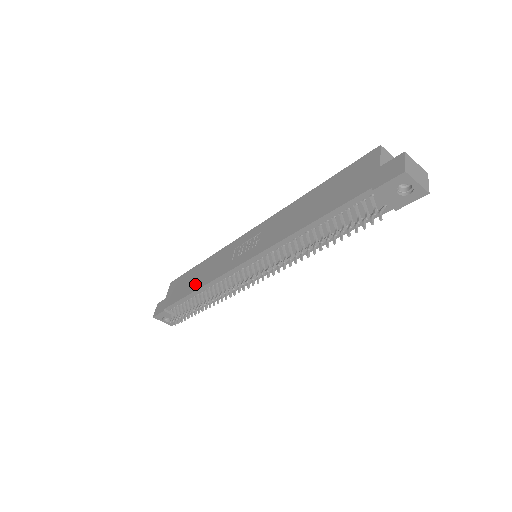
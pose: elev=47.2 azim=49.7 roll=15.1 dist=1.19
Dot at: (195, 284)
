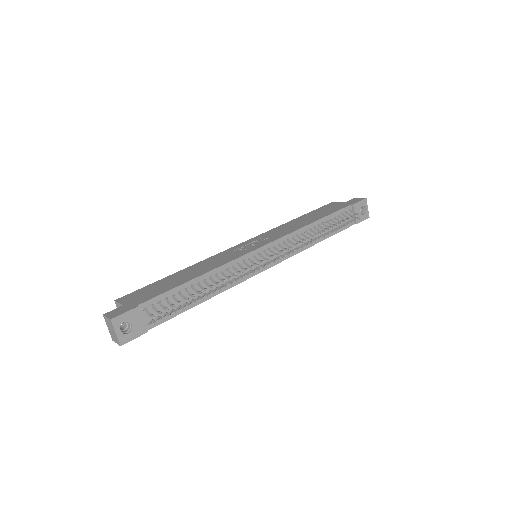
Dot at: (191, 275)
